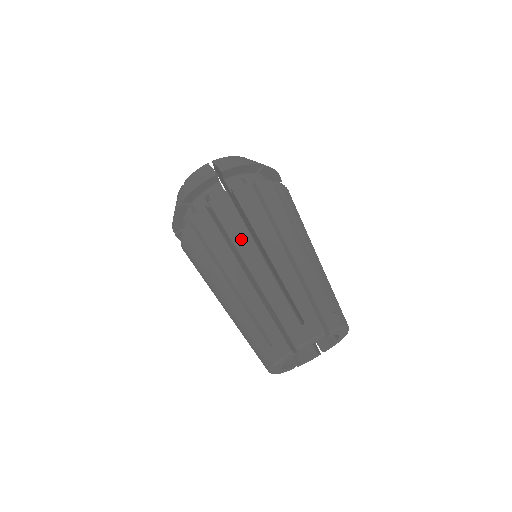
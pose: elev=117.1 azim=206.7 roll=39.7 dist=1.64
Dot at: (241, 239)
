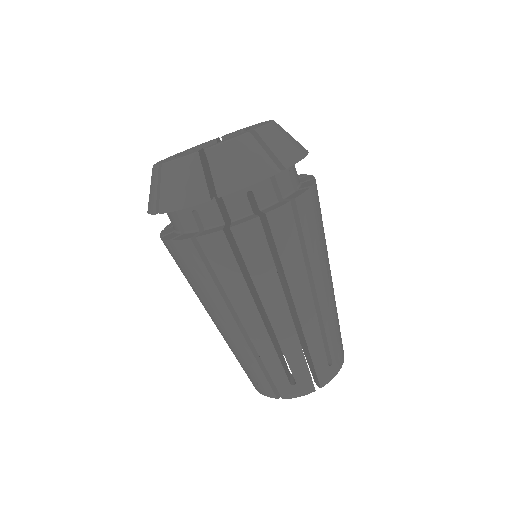
Dot at: (196, 293)
